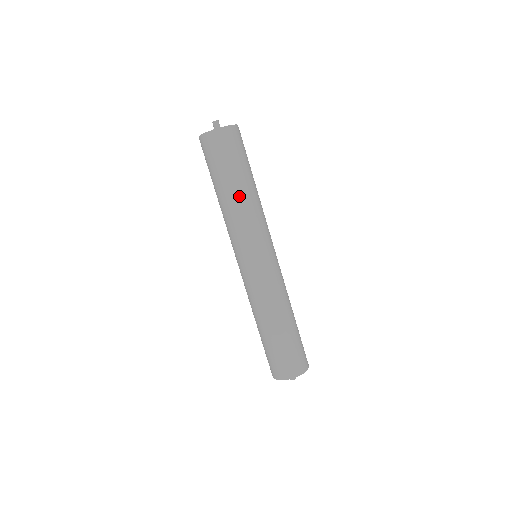
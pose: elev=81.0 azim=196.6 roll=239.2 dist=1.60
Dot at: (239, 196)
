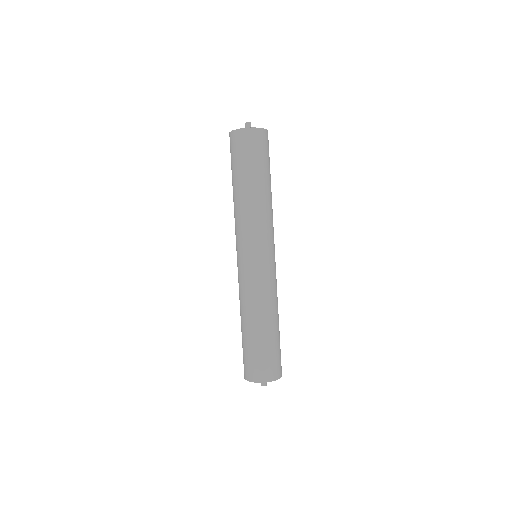
Dot at: (255, 194)
